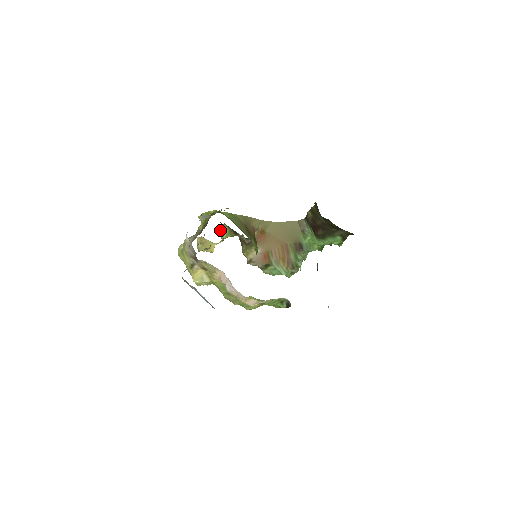
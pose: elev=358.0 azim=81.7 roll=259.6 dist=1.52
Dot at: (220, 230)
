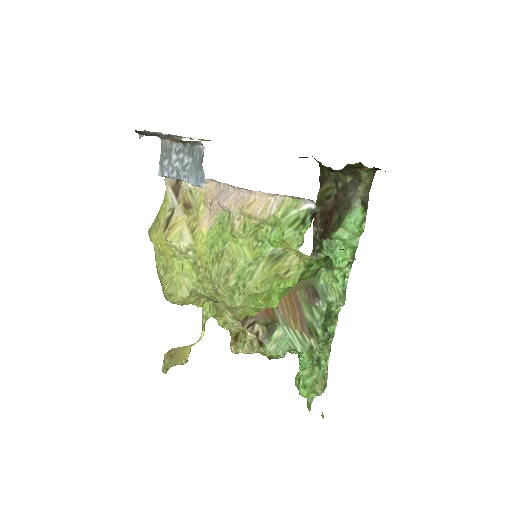
Dot at: occluded
